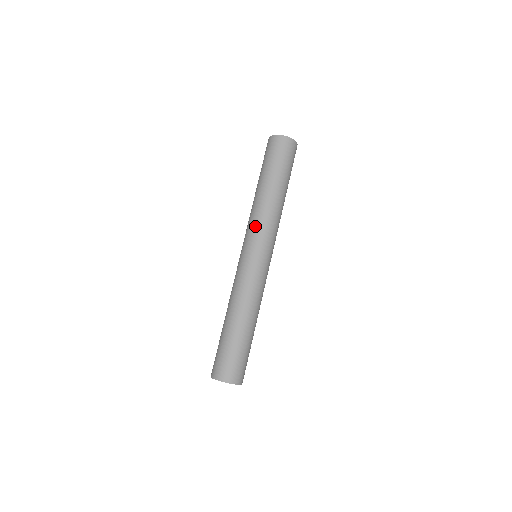
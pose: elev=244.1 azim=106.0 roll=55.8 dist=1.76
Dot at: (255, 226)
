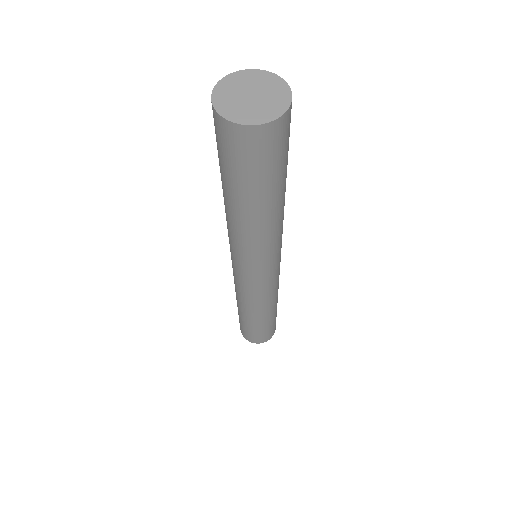
Dot at: occluded
